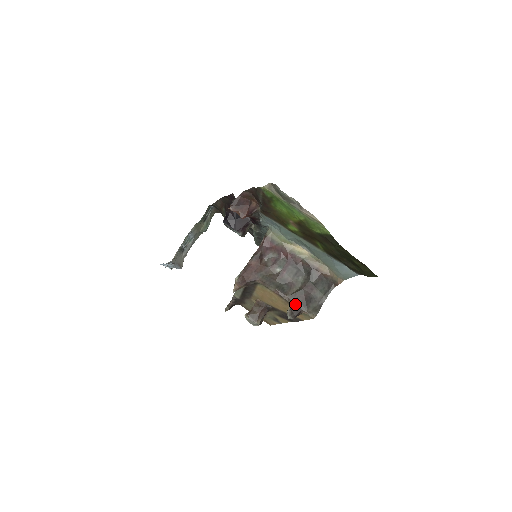
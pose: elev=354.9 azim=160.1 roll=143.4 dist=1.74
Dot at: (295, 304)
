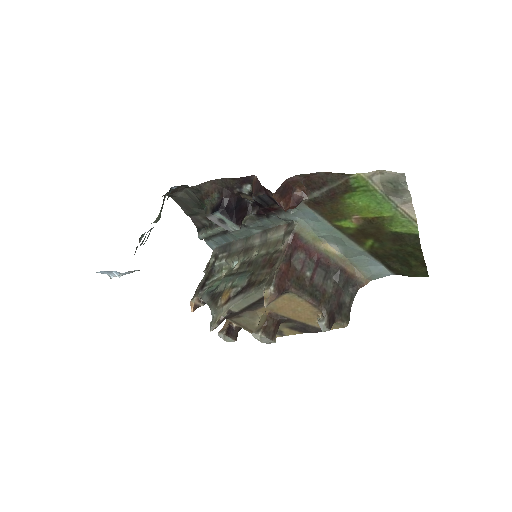
Dot at: (330, 313)
